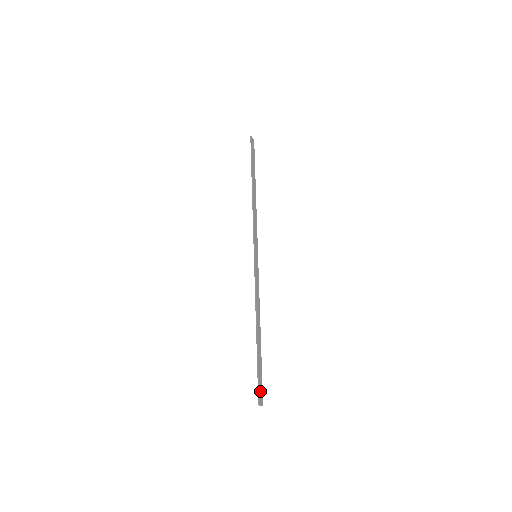
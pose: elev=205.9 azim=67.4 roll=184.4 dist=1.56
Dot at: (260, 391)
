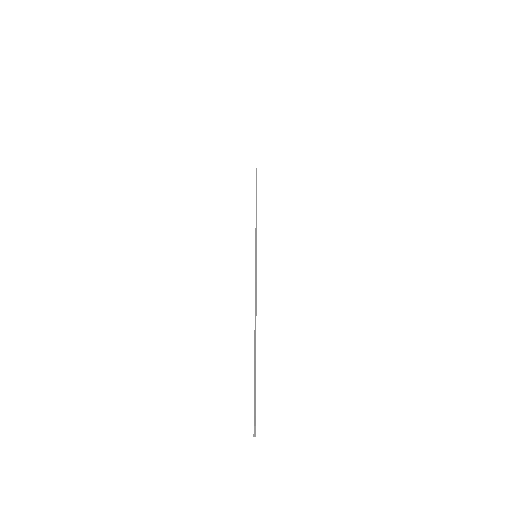
Dot at: (255, 408)
